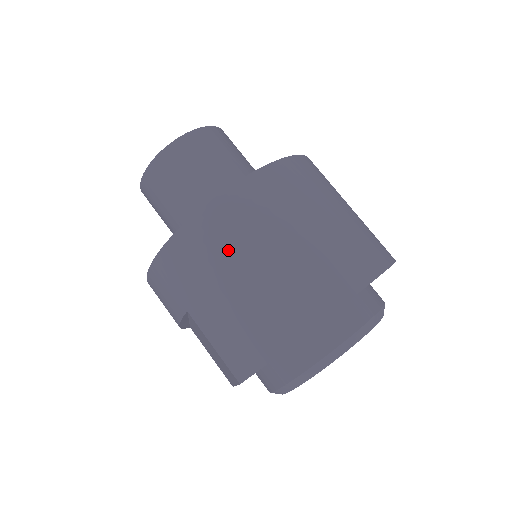
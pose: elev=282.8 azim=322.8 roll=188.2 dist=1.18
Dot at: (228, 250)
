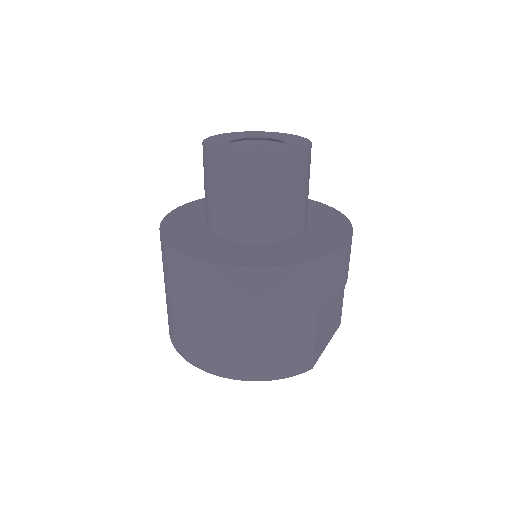
Dot at: (174, 284)
